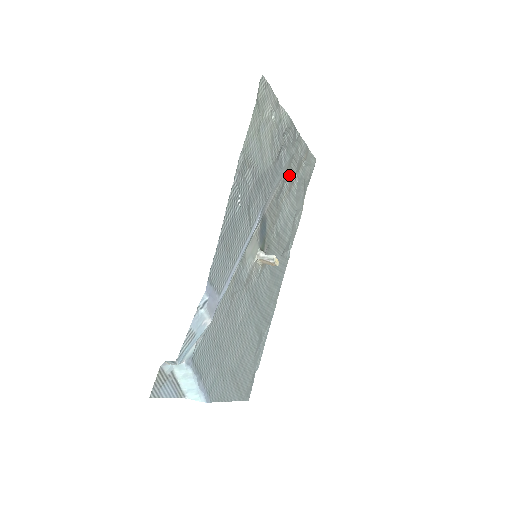
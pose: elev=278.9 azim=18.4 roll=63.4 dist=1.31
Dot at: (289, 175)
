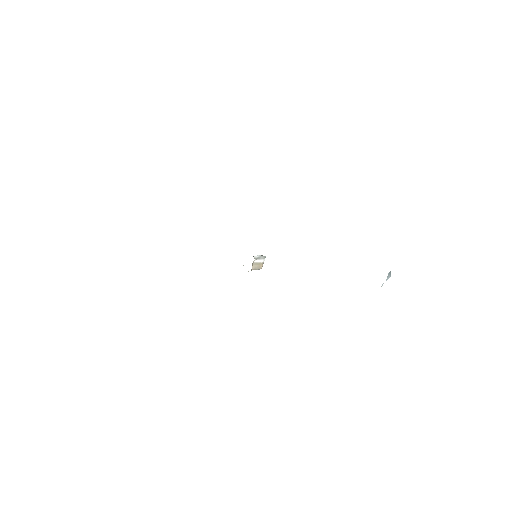
Dot at: occluded
